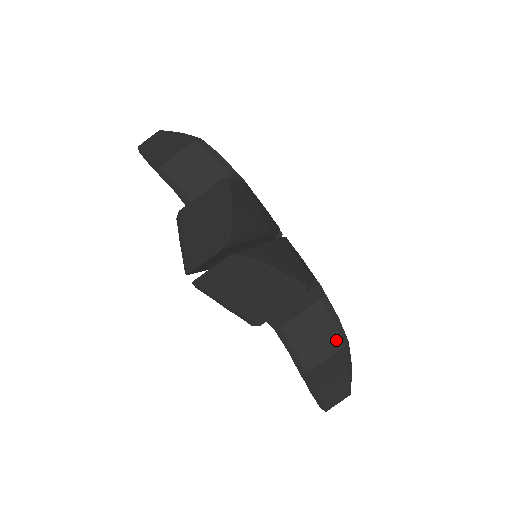
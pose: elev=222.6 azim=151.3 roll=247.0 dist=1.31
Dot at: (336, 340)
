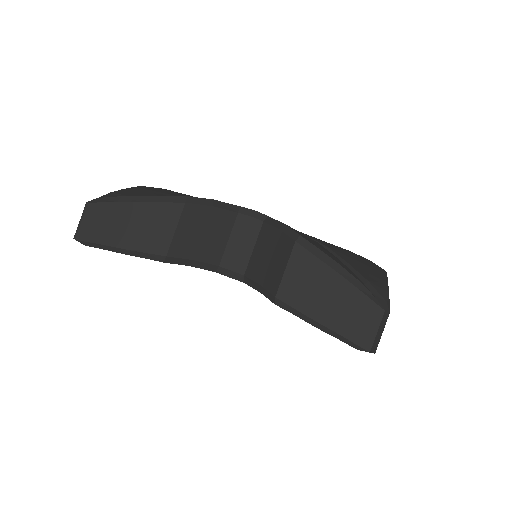
Dot at: occluded
